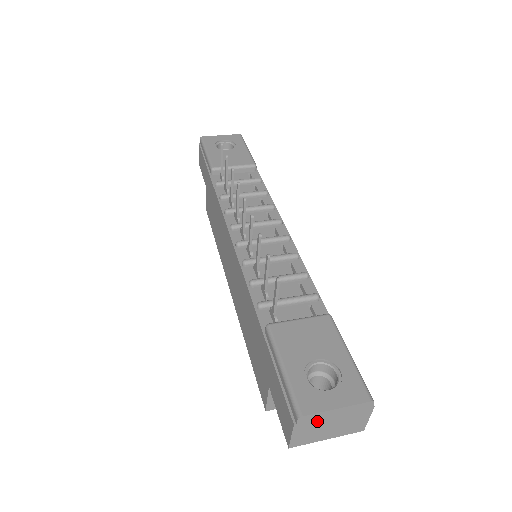
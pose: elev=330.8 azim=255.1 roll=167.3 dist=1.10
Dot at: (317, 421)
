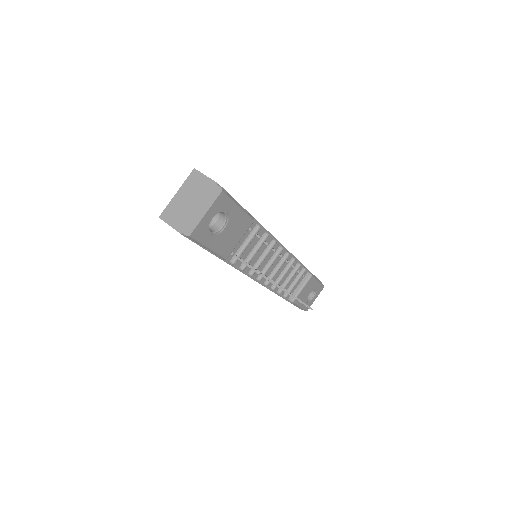
Dot at: occluded
